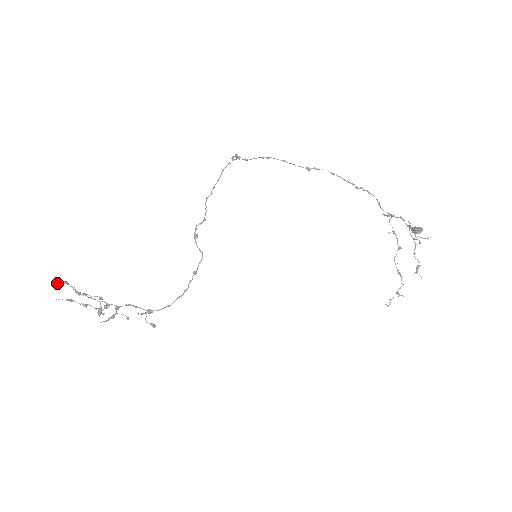
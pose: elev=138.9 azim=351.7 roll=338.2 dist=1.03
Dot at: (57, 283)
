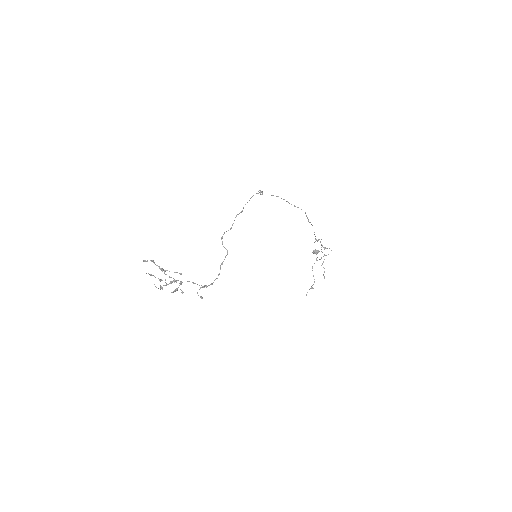
Dot at: (146, 261)
